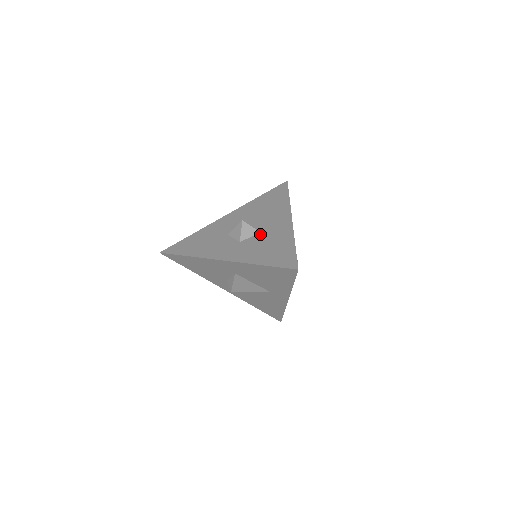
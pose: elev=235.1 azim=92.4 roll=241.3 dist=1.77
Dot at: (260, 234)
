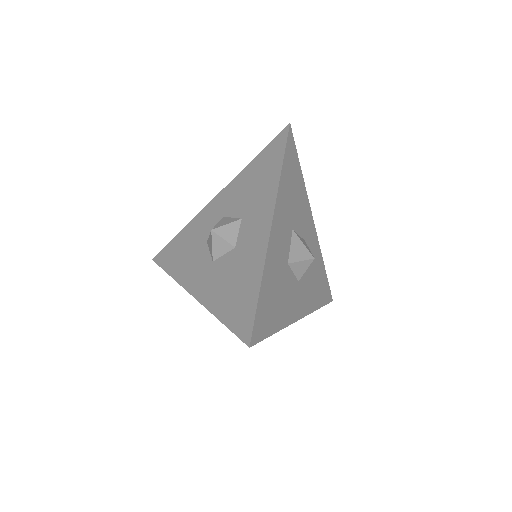
Dot at: (233, 251)
